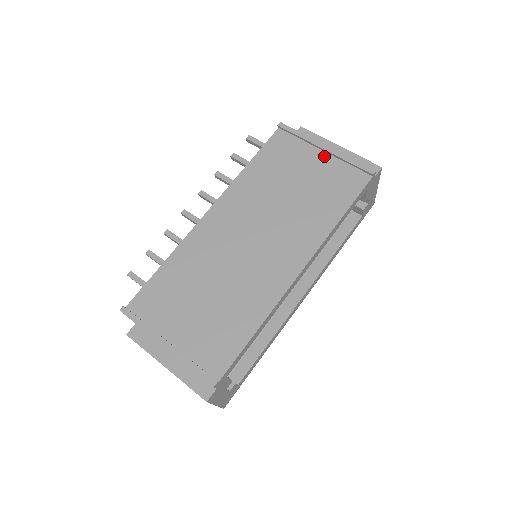
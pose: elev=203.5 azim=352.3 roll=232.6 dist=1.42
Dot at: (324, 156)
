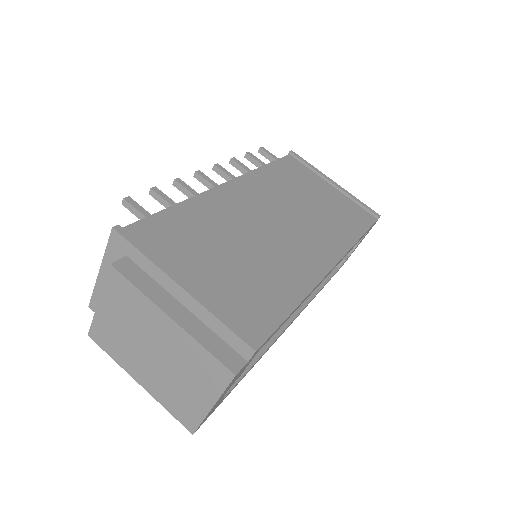
Dot at: (334, 189)
